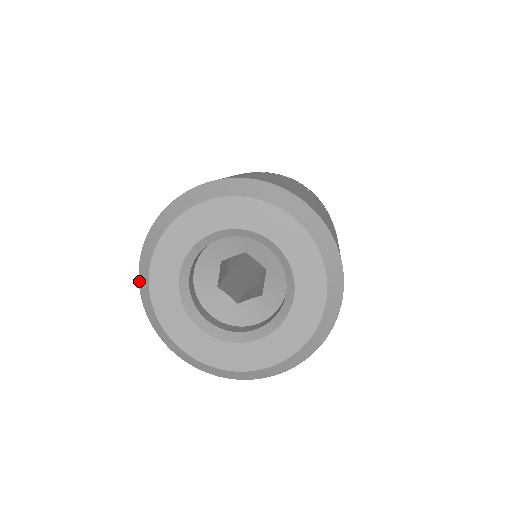
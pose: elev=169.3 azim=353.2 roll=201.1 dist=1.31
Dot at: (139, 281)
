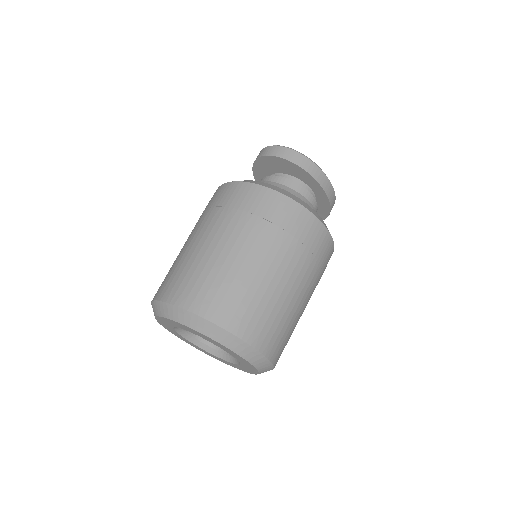
Dot at: occluded
